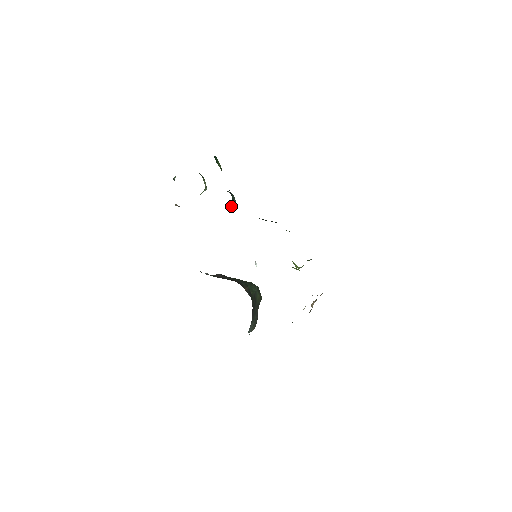
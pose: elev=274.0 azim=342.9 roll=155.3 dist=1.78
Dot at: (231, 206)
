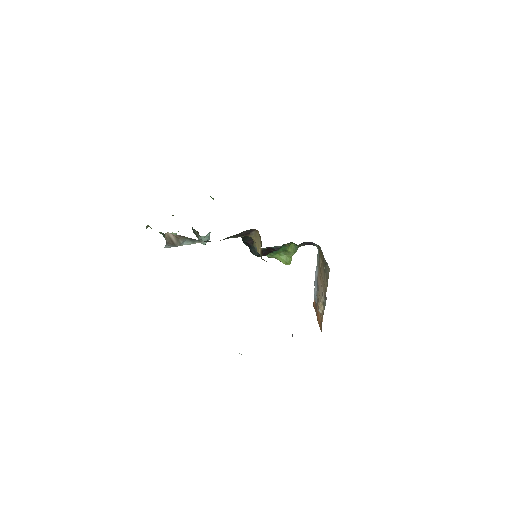
Dot at: occluded
